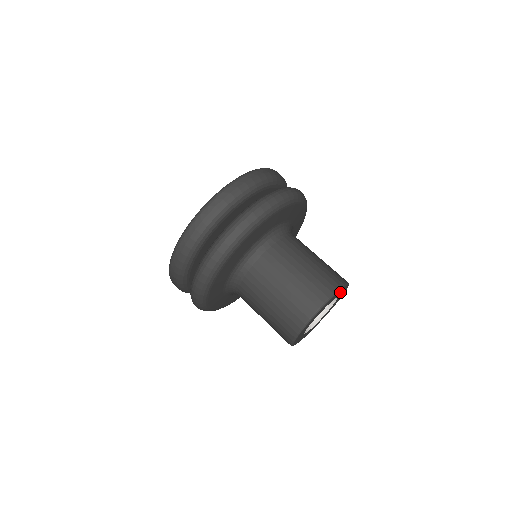
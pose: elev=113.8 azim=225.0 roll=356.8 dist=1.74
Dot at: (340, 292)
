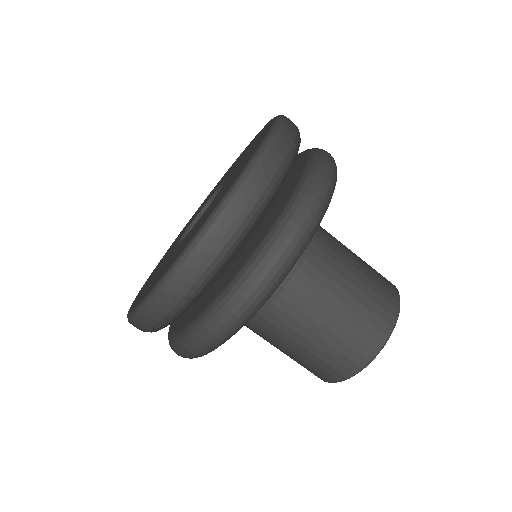
Dot at: occluded
